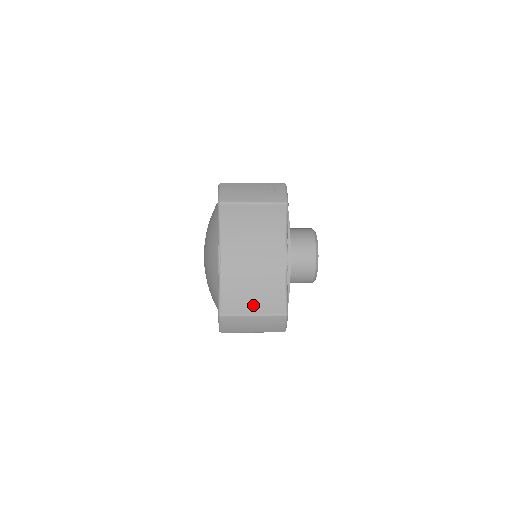
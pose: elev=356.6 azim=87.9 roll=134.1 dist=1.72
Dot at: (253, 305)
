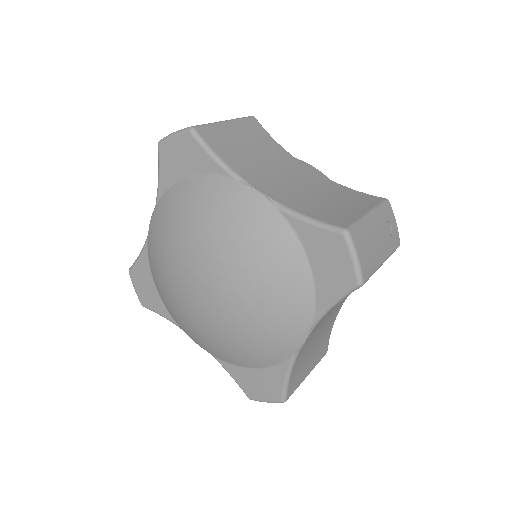
Dot at: (310, 365)
